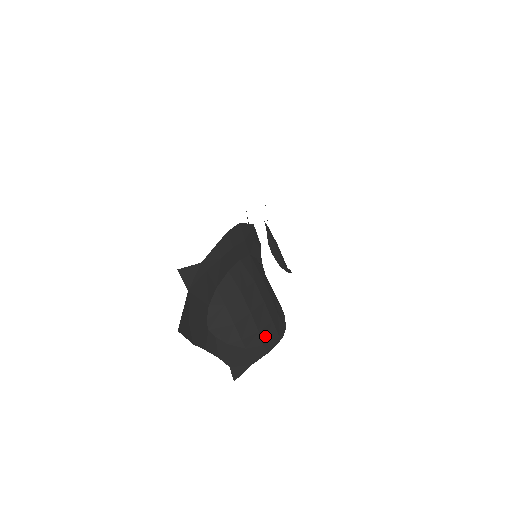
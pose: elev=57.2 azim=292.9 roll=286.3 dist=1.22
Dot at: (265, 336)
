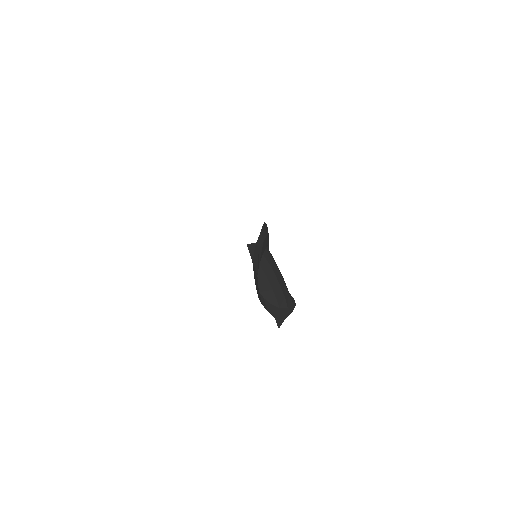
Dot at: (287, 301)
